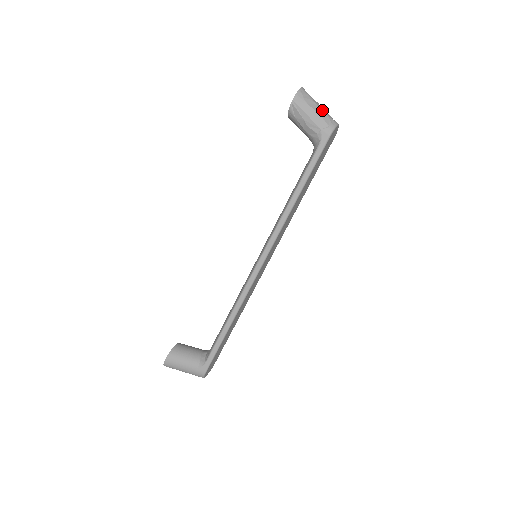
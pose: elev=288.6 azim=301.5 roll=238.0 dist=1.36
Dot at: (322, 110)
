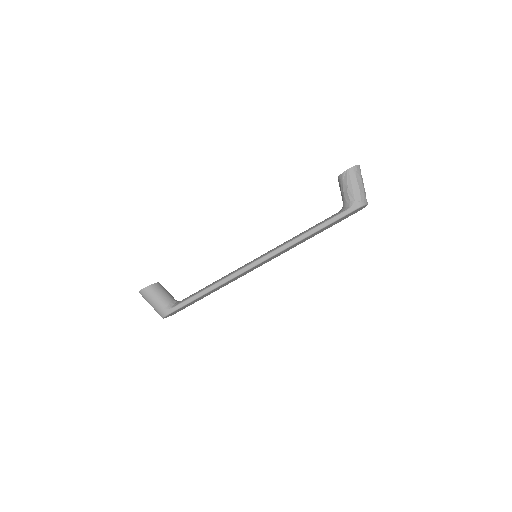
Dot at: (363, 188)
